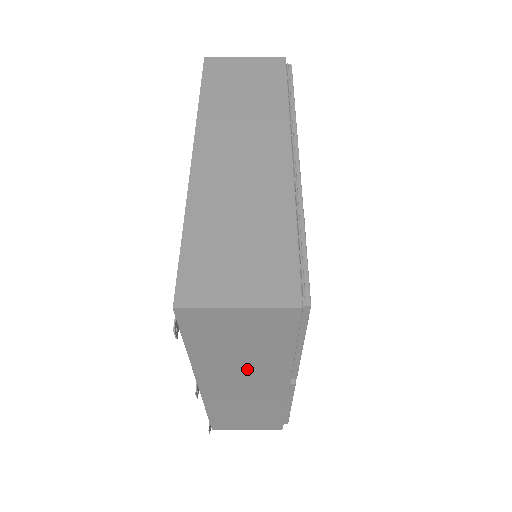
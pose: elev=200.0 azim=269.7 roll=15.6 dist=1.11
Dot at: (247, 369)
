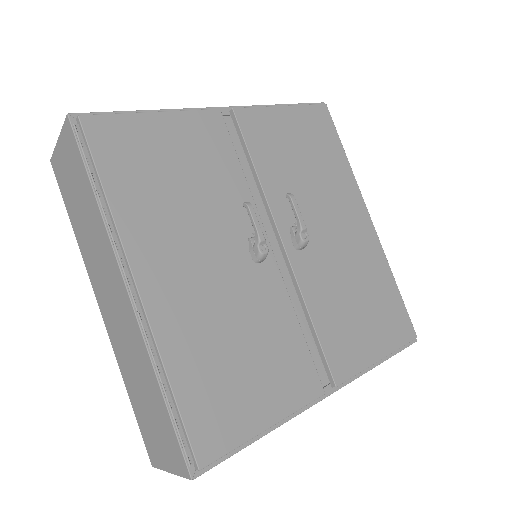
Dot at: occluded
